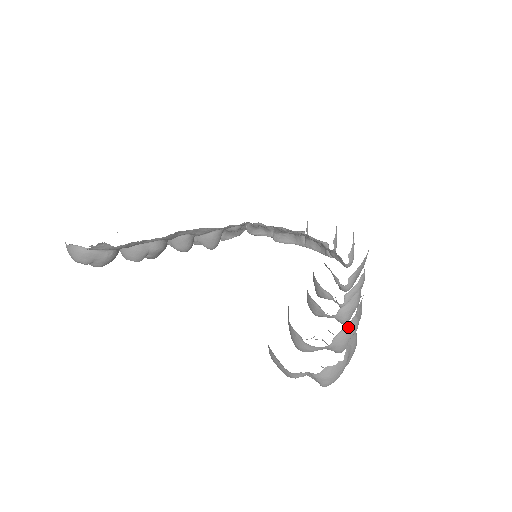
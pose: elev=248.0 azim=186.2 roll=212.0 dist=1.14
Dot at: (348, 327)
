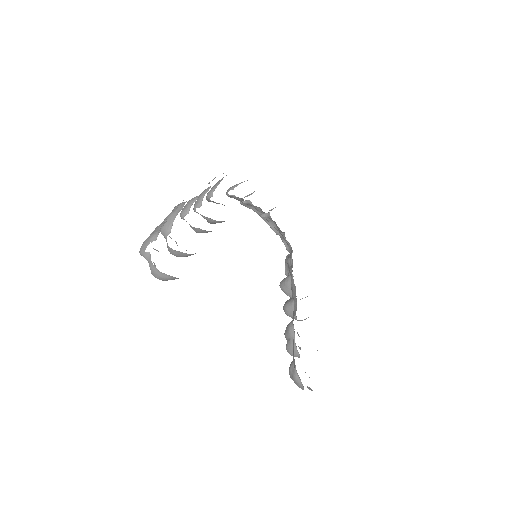
Dot at: occluded
